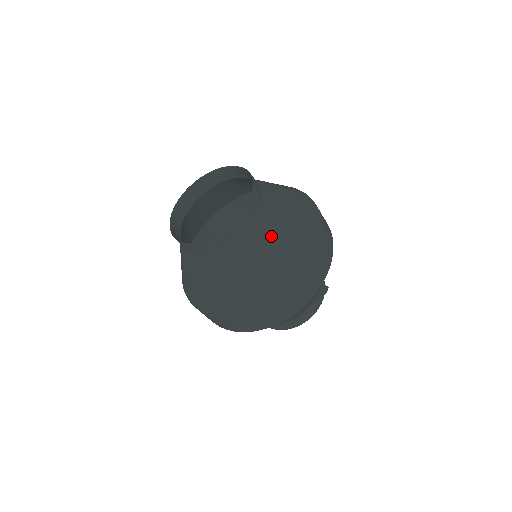
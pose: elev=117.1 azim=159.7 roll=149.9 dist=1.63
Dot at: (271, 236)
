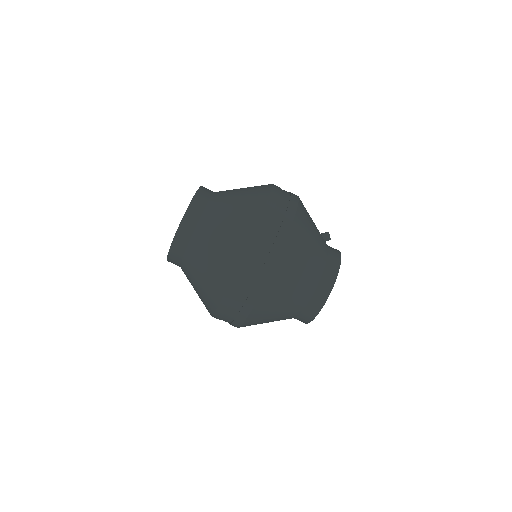
Dot at: (230, 192)
